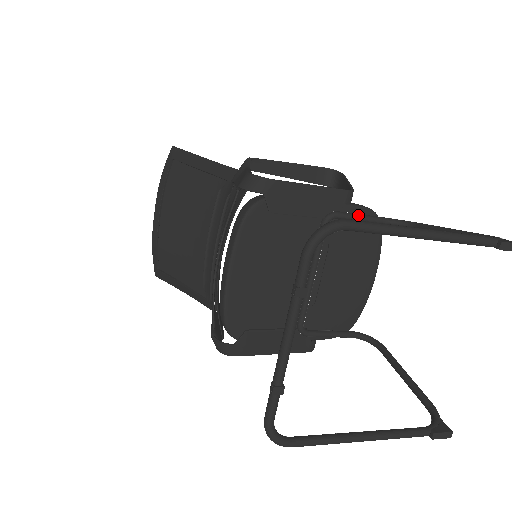
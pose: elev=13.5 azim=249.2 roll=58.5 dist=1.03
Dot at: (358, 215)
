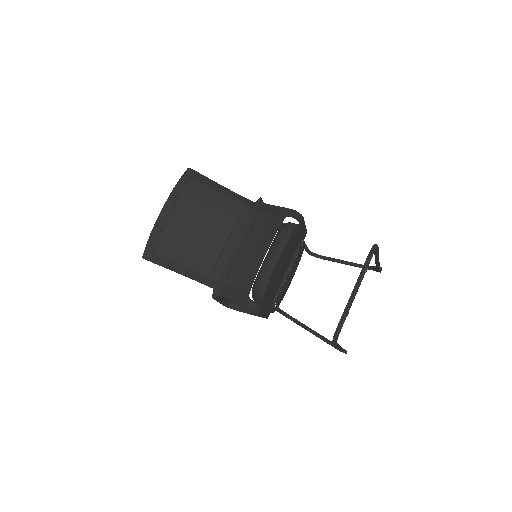
Dot at: occluded
